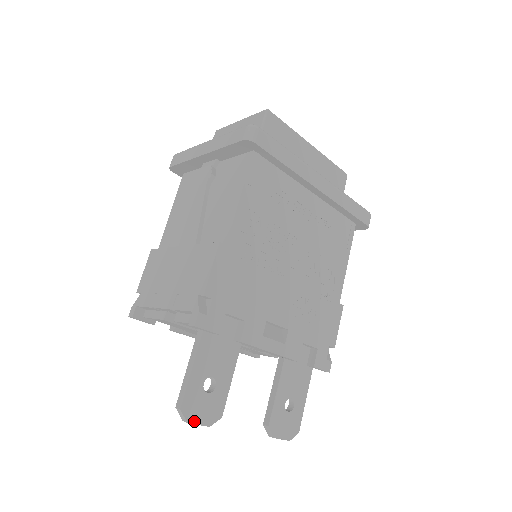
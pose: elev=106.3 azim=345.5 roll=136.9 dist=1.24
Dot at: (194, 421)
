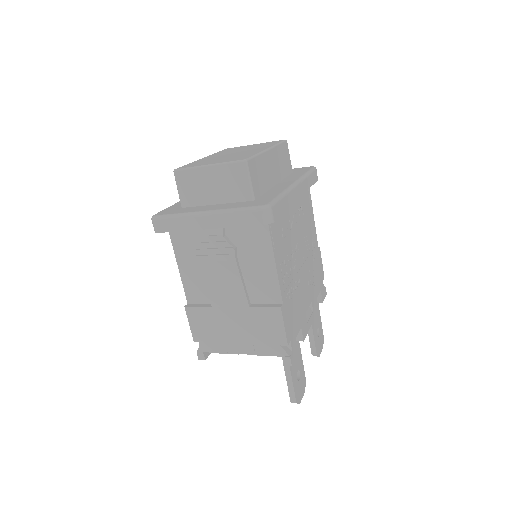
Dot at: (301, 399)
